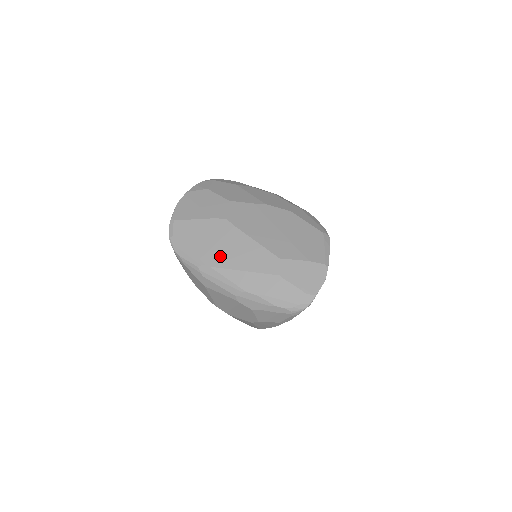
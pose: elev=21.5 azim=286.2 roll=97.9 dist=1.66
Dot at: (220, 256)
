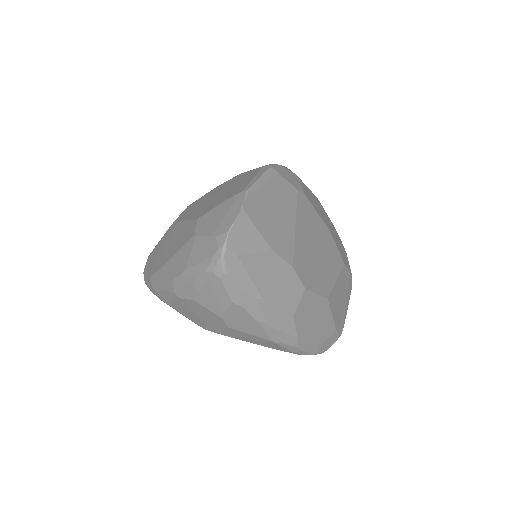
Dot at: (162, 258)
